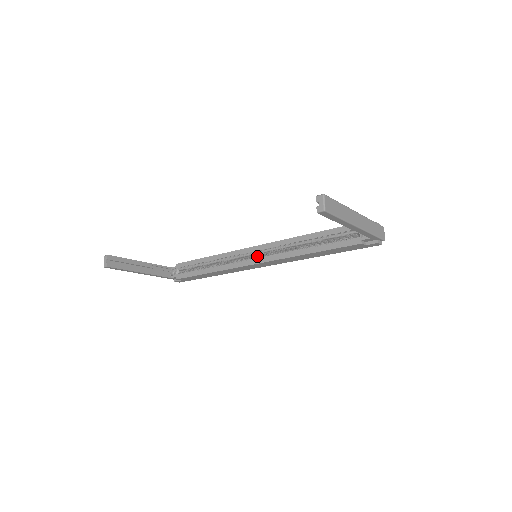
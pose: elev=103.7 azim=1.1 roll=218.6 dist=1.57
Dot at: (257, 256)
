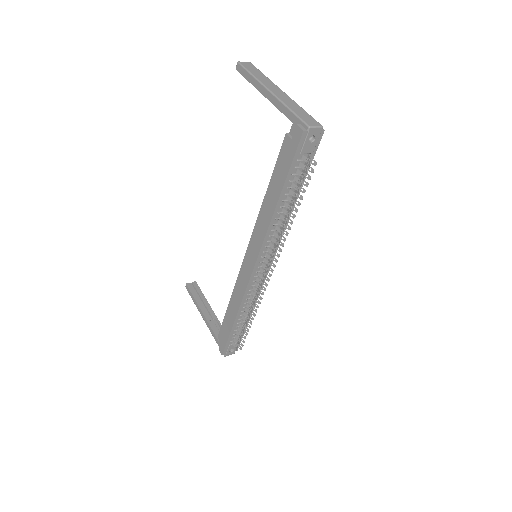
Dot at: occluded
